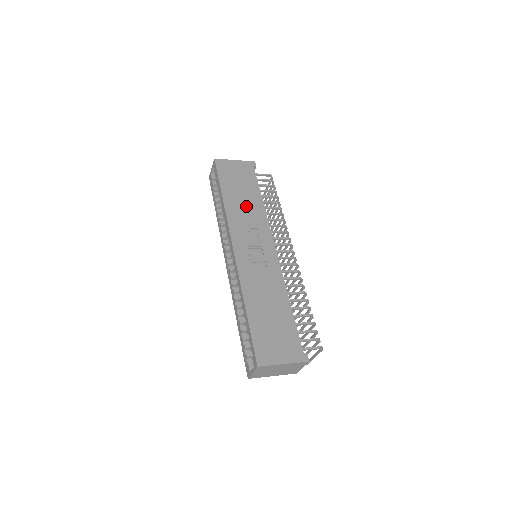
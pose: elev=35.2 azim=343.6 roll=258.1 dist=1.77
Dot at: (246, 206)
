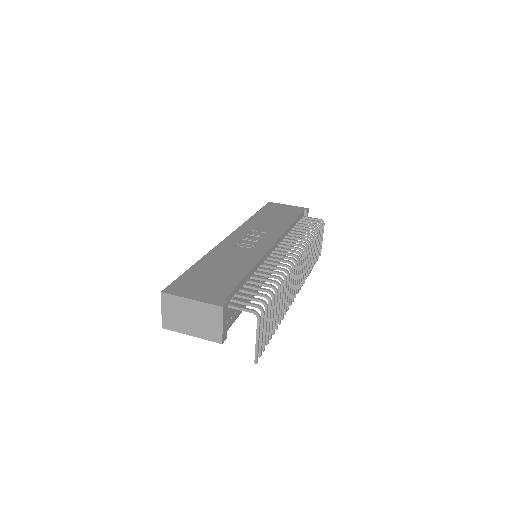
Dot at: (270, 223)
